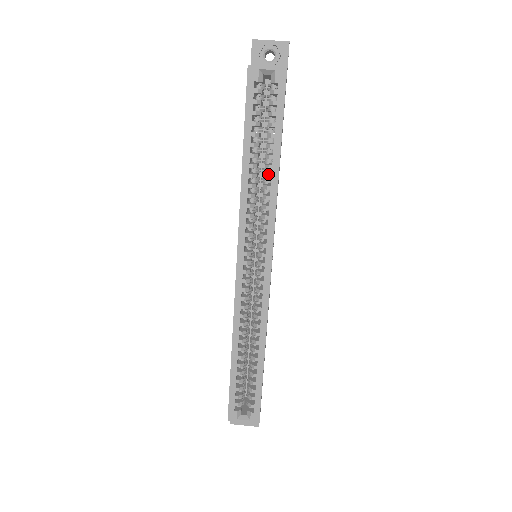
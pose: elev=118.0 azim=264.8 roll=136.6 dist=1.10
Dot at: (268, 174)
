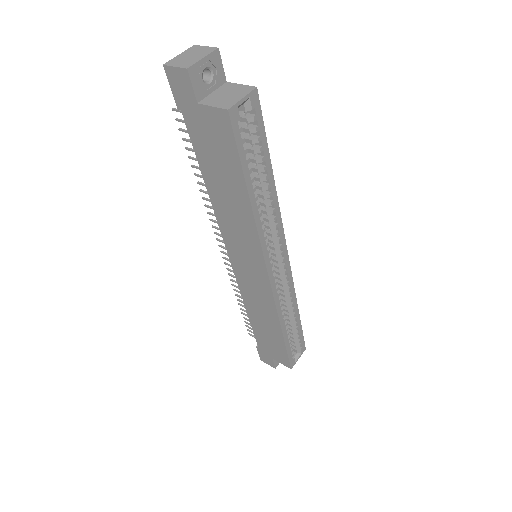
Dot at: (260, 191)
